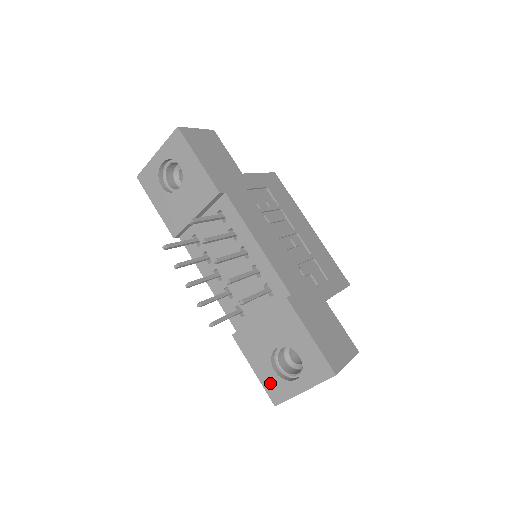
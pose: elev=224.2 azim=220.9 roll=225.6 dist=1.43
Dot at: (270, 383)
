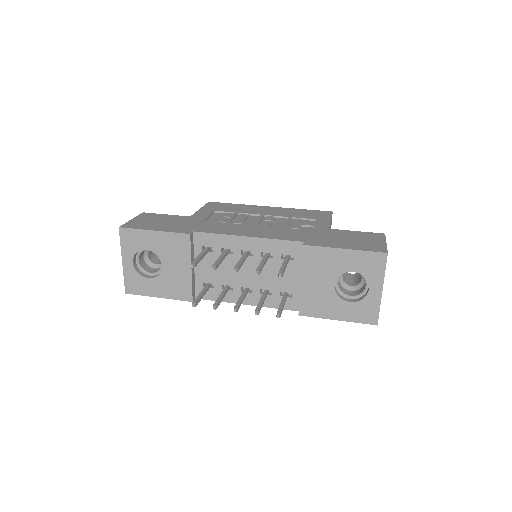
Dot at: (357, 314)
